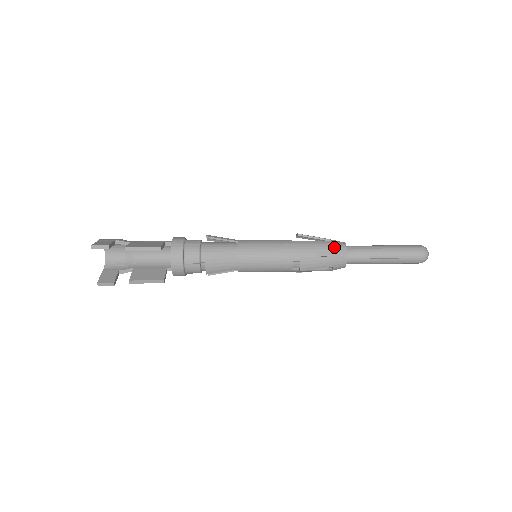
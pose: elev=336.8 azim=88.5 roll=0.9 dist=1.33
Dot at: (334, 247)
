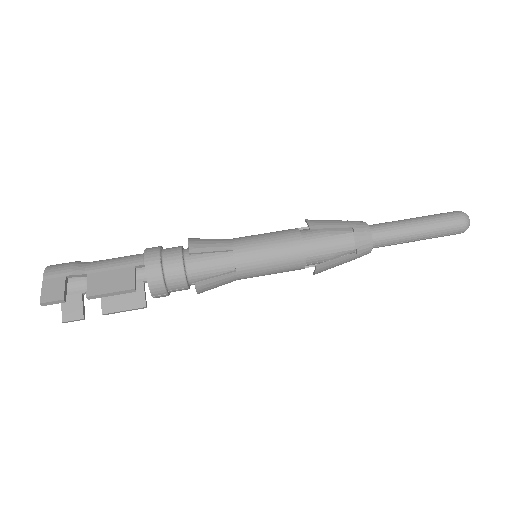
Dot at: (357, 243)
